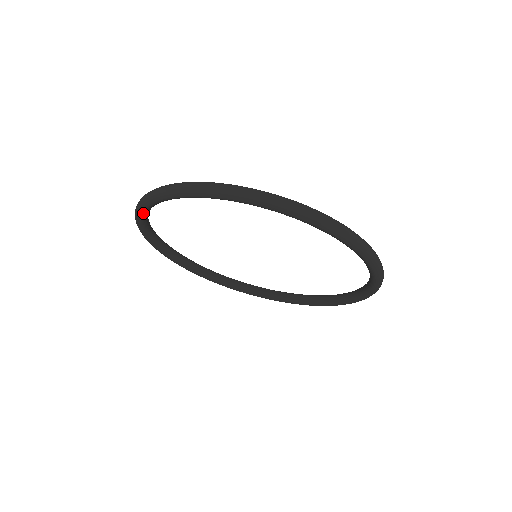
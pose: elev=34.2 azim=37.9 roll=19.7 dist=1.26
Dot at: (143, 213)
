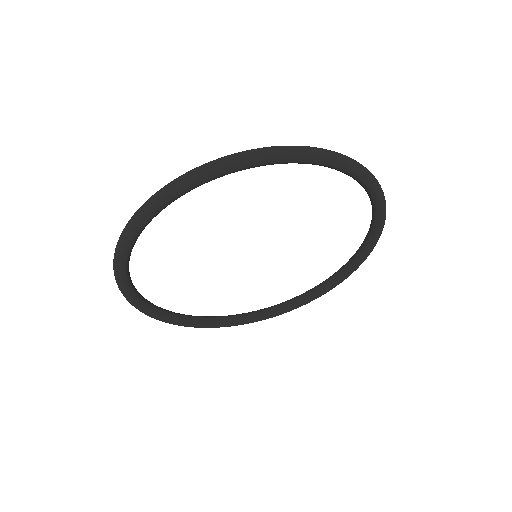
Dot at: (125, 281)
